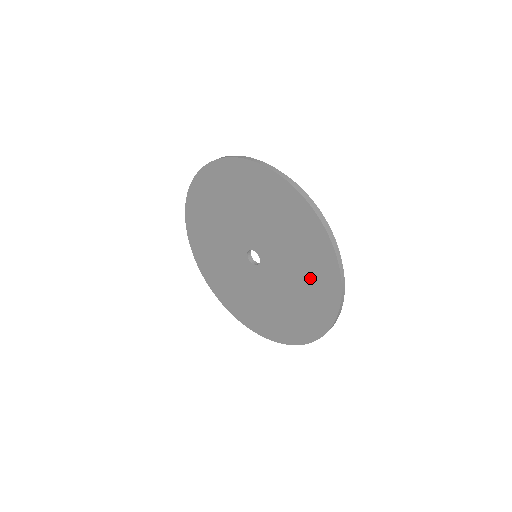
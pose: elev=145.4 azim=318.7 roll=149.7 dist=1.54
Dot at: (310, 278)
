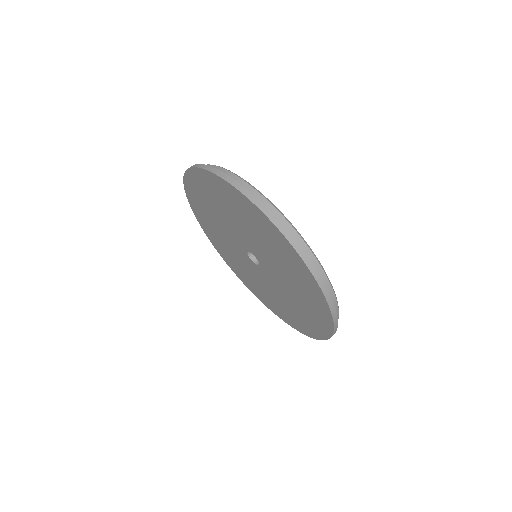
Dot at: (294, 275)
